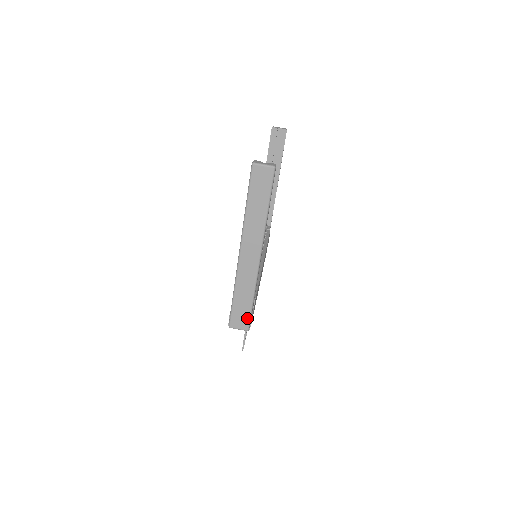
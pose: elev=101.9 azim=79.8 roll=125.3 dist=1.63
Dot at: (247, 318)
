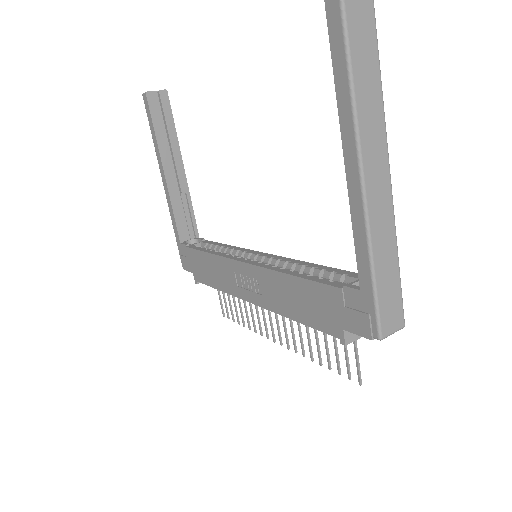
Dot at: (399, 304)
